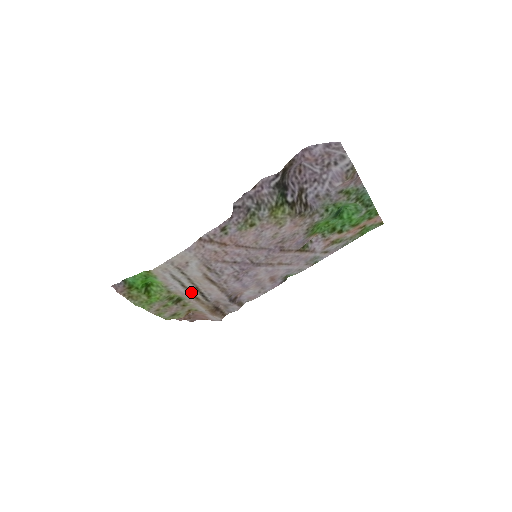
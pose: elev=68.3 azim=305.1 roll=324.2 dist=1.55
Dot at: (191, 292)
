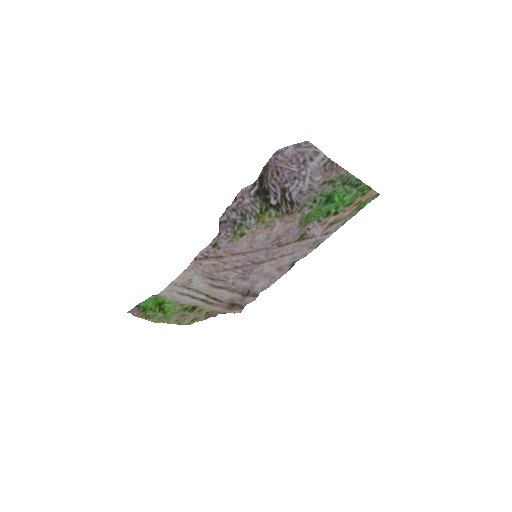
Dot at: (203, 300)
